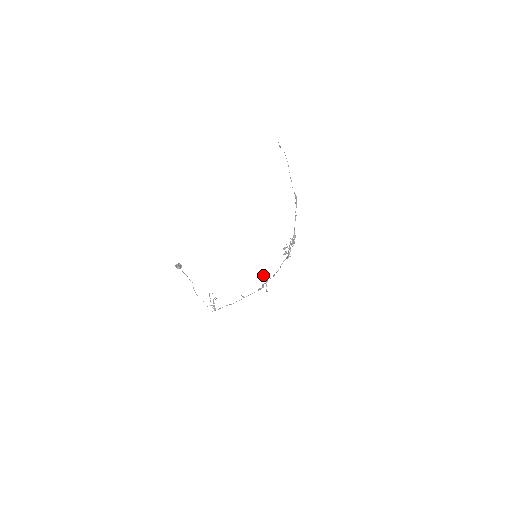
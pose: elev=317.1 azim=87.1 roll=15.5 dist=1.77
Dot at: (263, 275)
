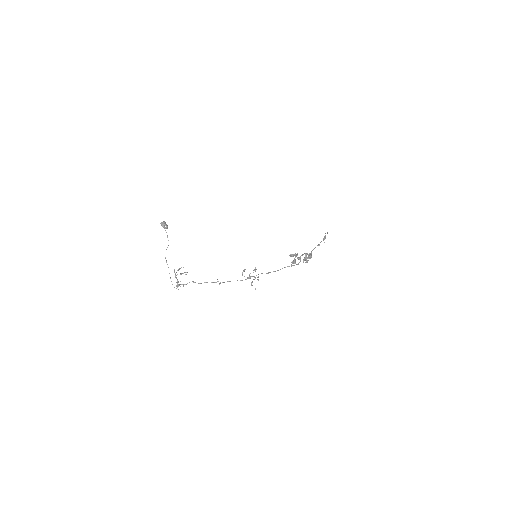
Dot at: (255, 270)
